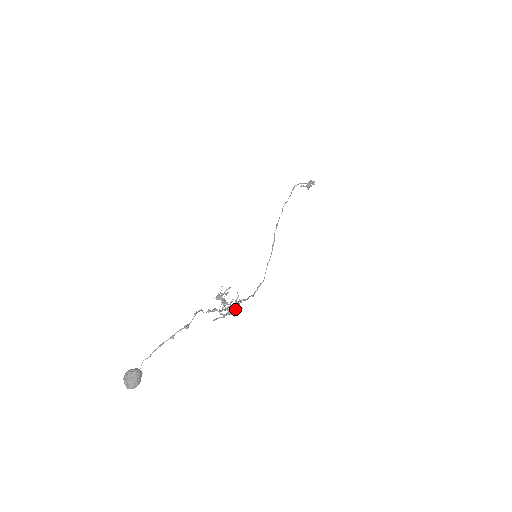
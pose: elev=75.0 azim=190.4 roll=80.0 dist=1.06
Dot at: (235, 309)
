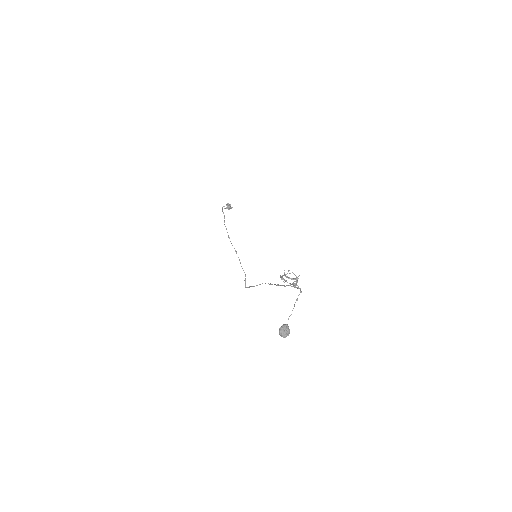
Dot at: (297, 282)
